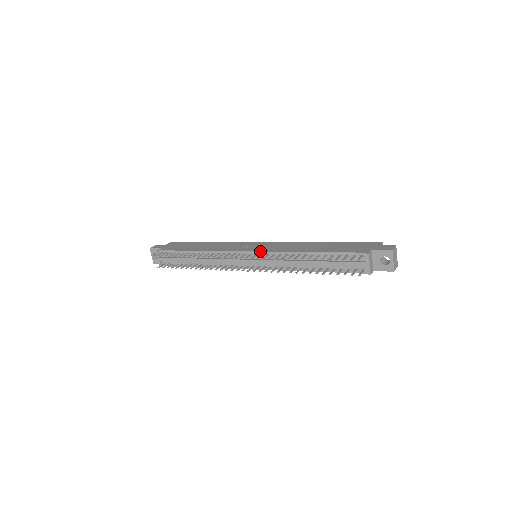
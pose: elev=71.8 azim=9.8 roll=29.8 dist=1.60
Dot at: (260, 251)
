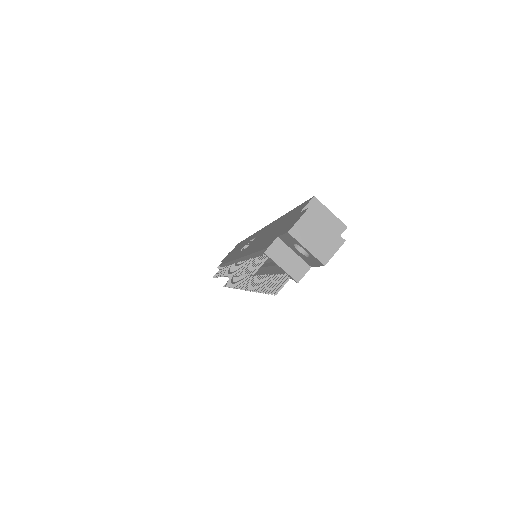
Dot at: (235, 259)
